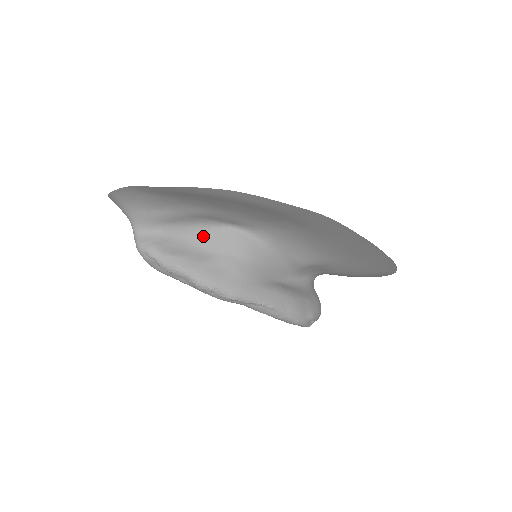
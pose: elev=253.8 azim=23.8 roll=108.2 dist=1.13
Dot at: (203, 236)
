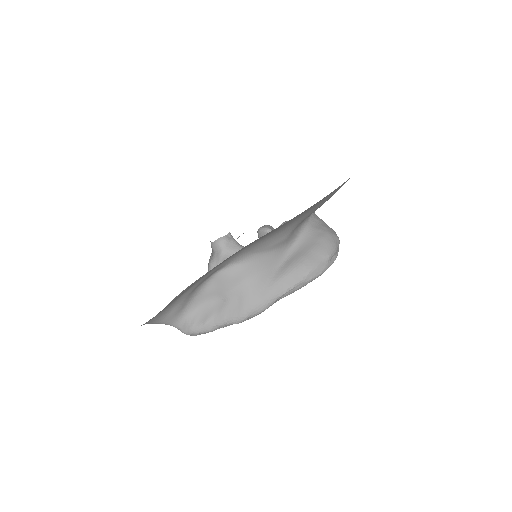
Dot at: (209, 293)
